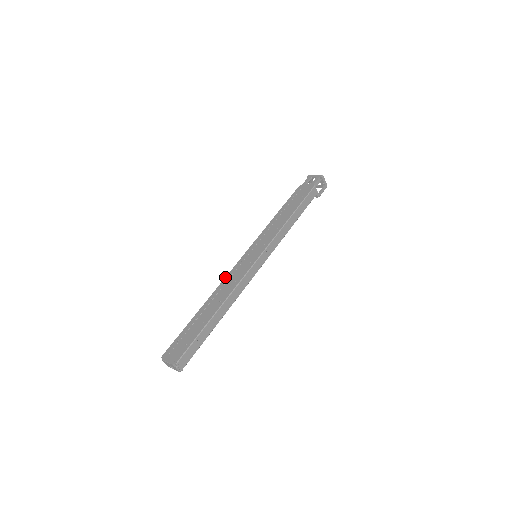
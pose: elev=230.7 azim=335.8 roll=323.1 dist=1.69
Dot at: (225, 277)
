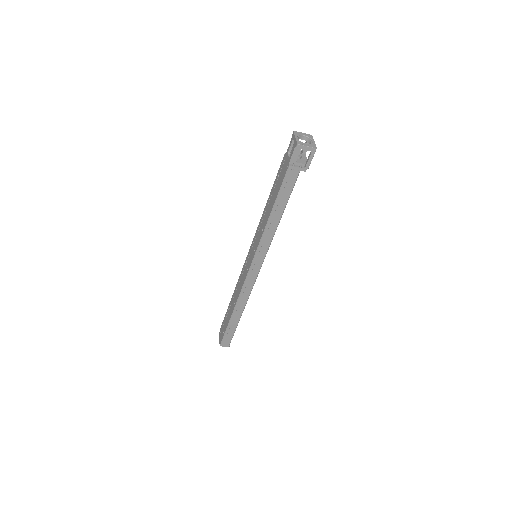
Dot at: (240, 274)
